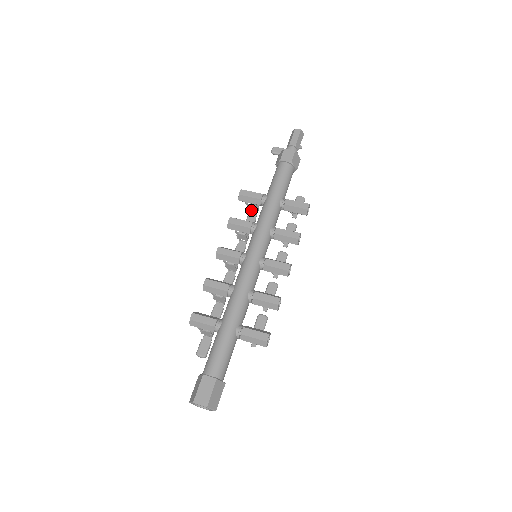
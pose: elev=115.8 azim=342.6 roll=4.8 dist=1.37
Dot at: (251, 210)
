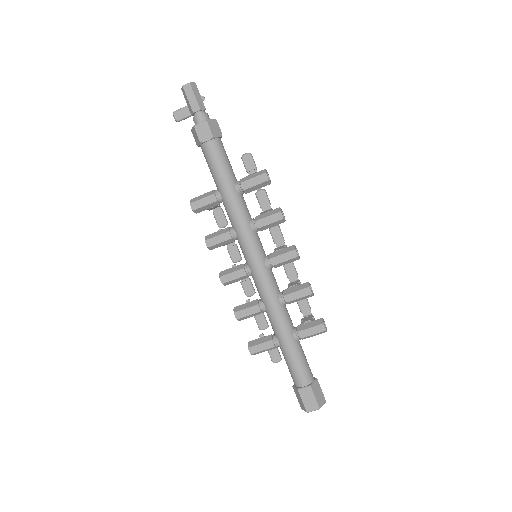
Dot at: occluded
